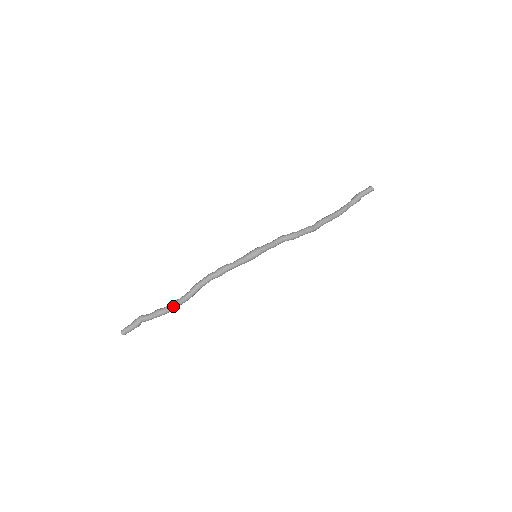
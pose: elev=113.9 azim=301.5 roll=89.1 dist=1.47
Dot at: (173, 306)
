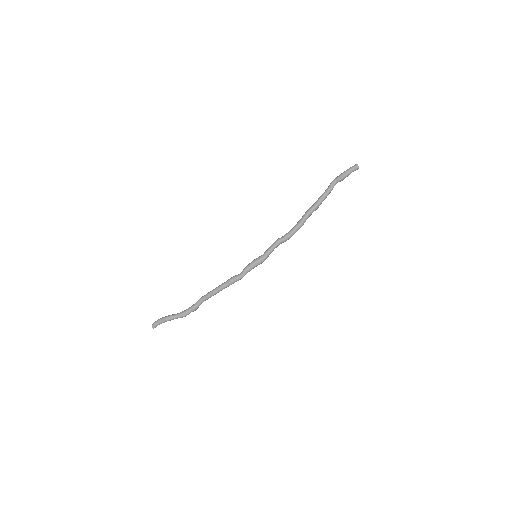
Dot at: occluded
